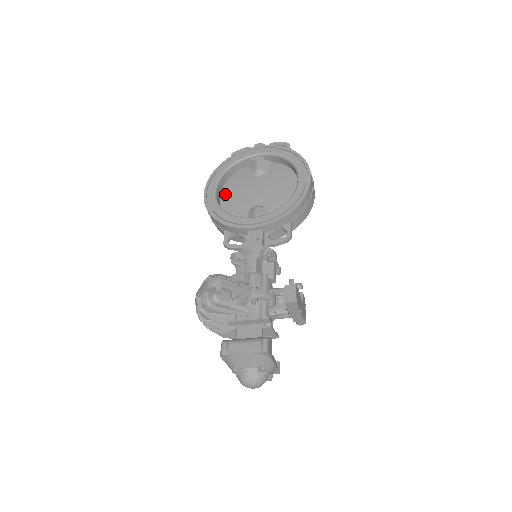
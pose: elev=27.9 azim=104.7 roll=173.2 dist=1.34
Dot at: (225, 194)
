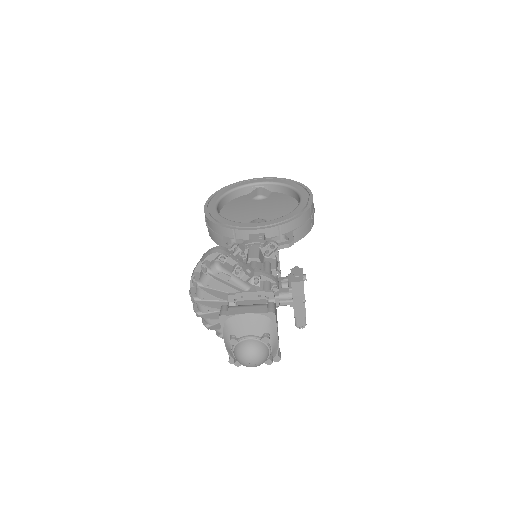
Dot at: (225, 211)
